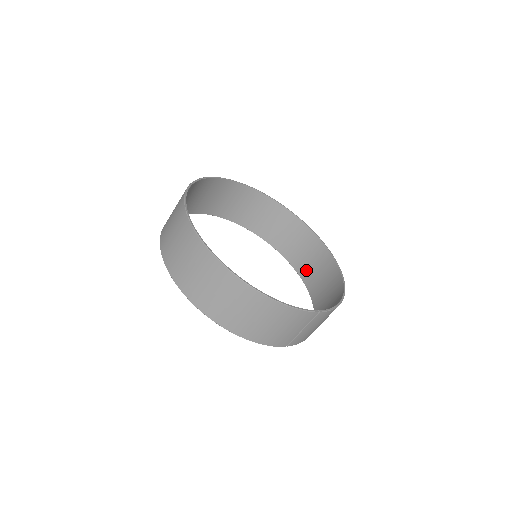
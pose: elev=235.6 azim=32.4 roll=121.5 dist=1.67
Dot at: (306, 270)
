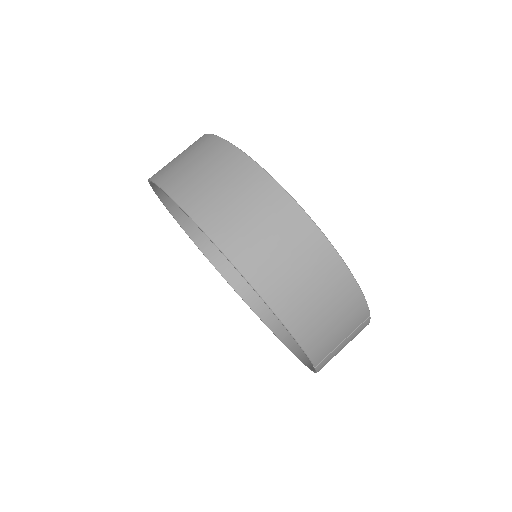
Dot at: (271, 311)
